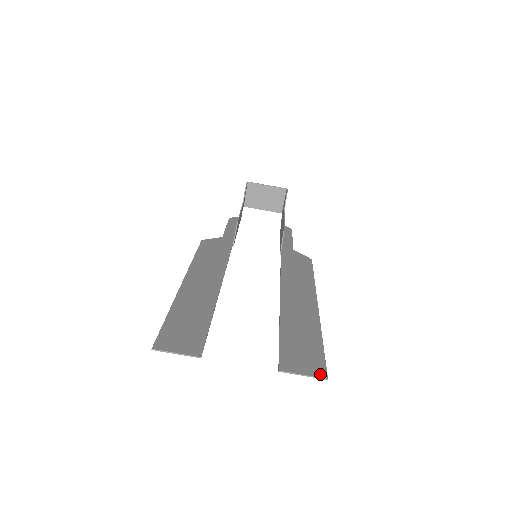
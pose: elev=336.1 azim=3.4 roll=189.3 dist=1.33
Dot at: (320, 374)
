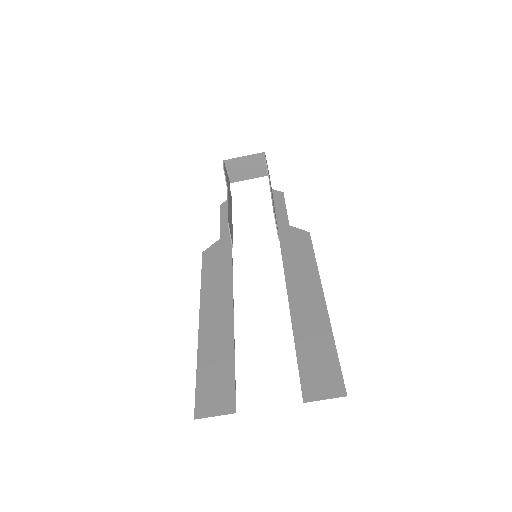
Dot at: (339, 392)
